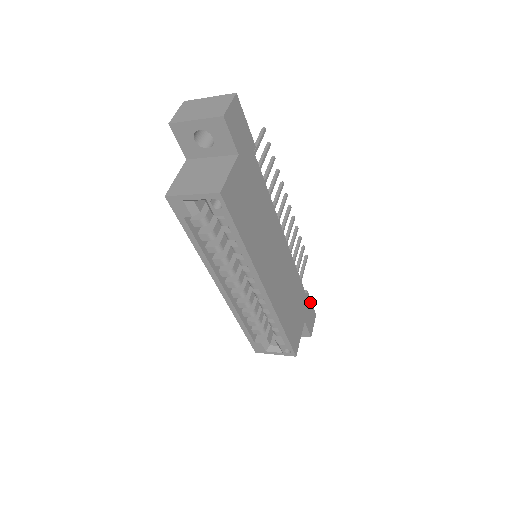
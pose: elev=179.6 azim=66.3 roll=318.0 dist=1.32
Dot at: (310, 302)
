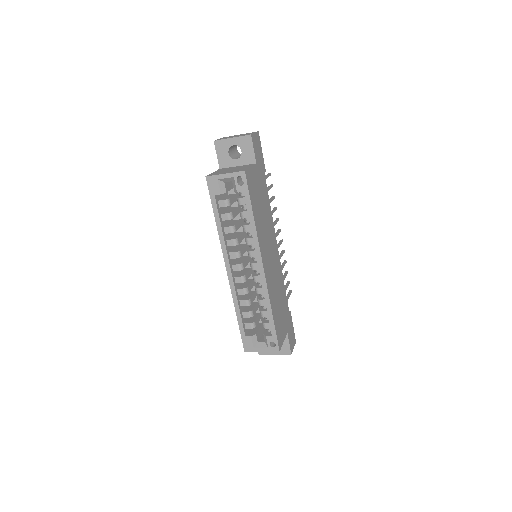
Dot at: (292, 324)
